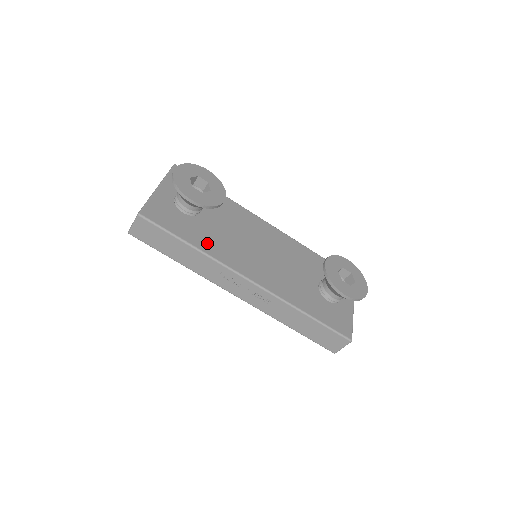
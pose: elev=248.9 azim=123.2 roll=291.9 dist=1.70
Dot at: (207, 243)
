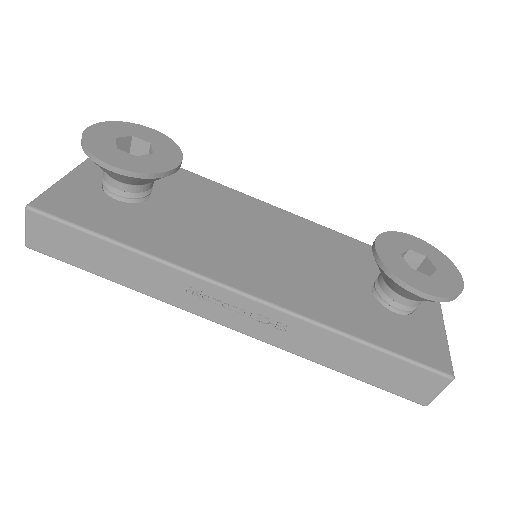
Dot at: (157, 240)
